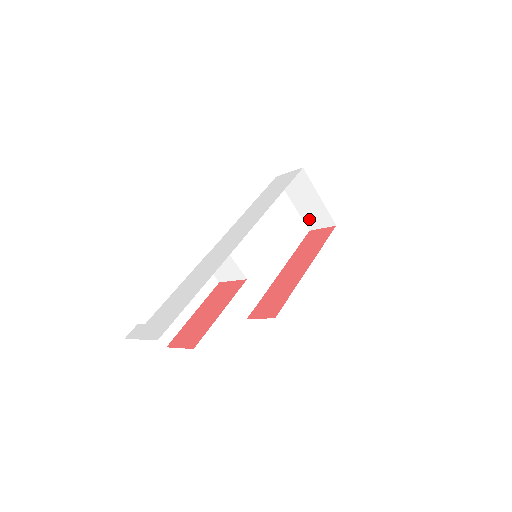
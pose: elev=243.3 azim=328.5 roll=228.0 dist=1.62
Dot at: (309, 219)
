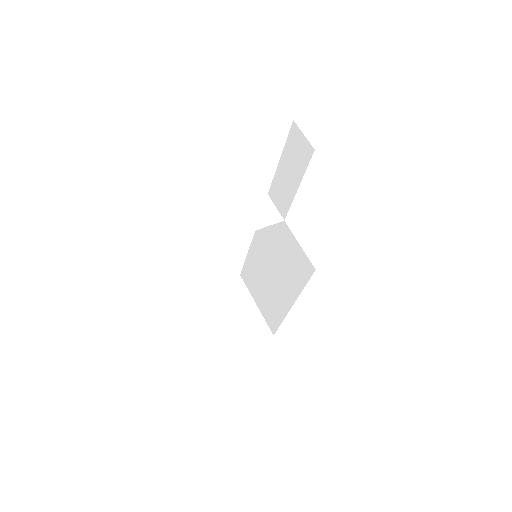
Dot at: (242, 334)
